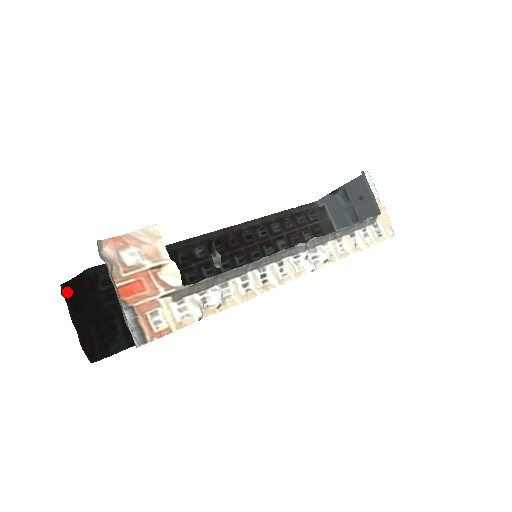
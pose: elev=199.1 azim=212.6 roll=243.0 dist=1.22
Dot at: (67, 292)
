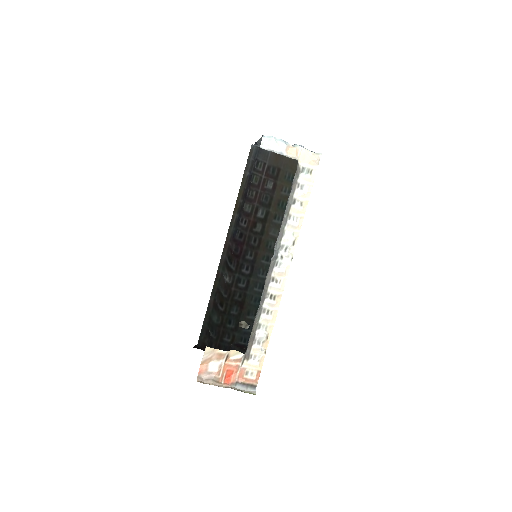
Dot at: occluded
